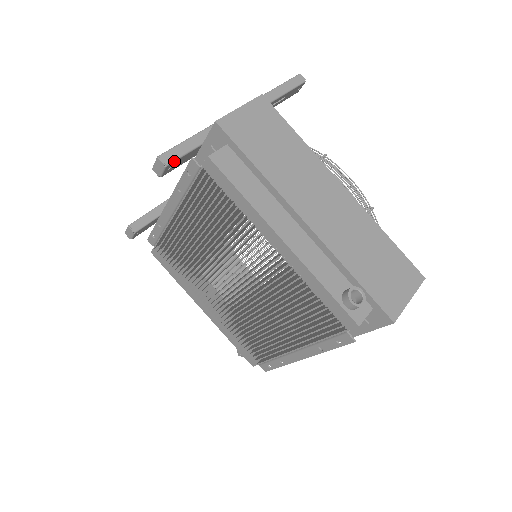
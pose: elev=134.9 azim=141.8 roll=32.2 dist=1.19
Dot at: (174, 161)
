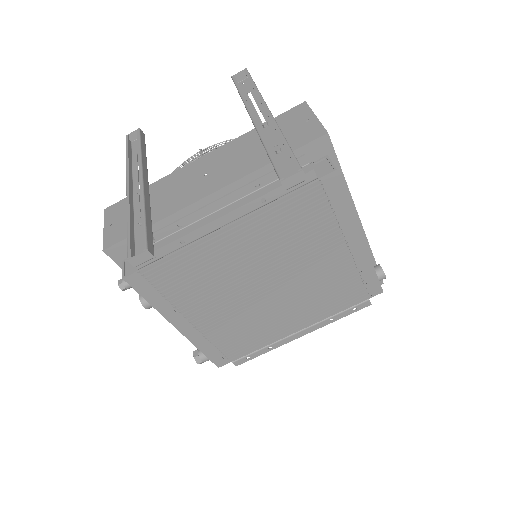
Dot at: occluded
